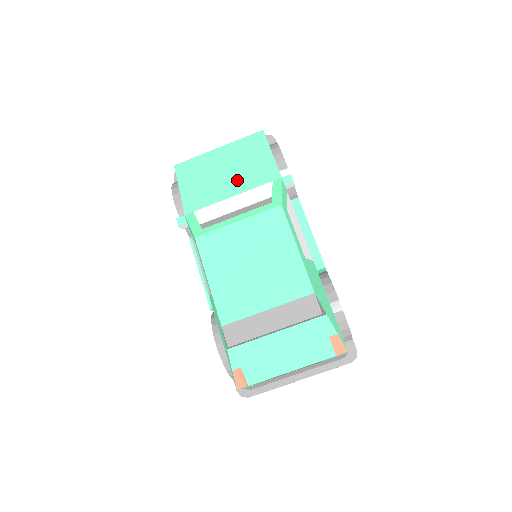
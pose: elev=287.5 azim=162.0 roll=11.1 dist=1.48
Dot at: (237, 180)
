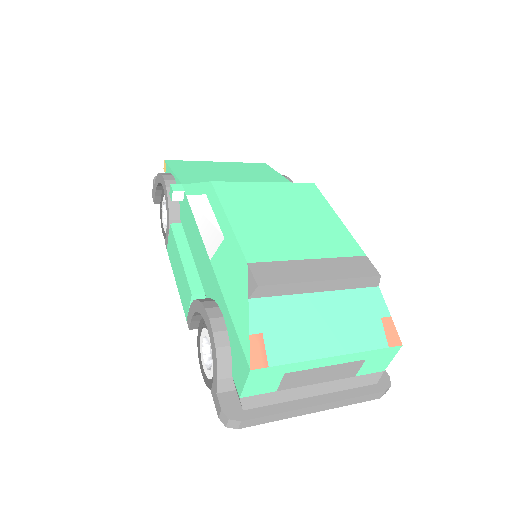
Dot at: (245, 178)
